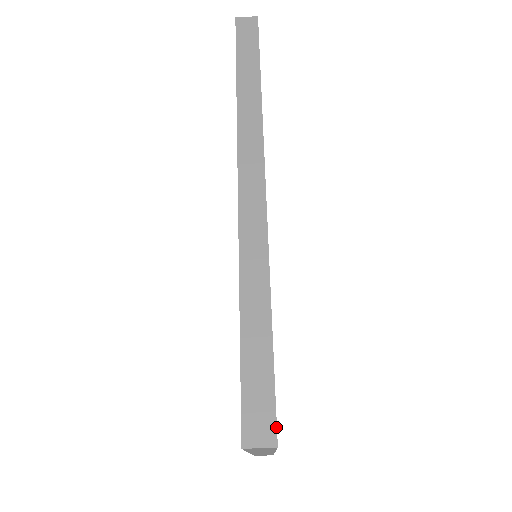
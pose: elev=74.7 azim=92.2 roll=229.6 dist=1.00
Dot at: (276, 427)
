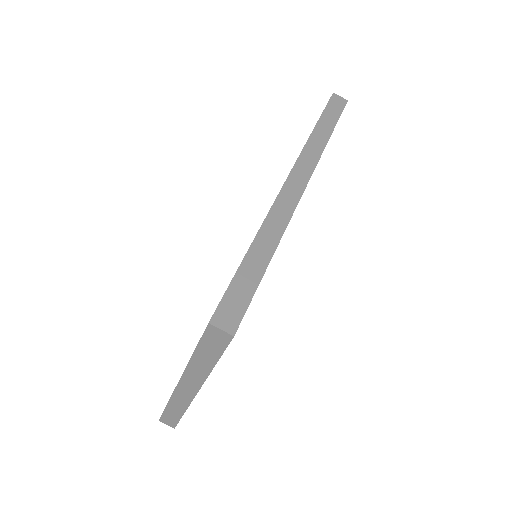
Dot at: (239, 324)
